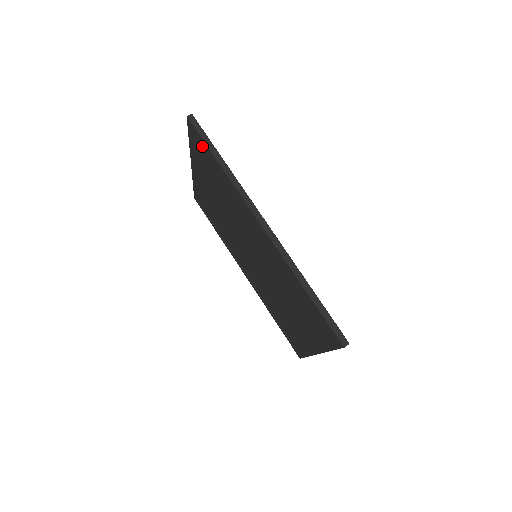
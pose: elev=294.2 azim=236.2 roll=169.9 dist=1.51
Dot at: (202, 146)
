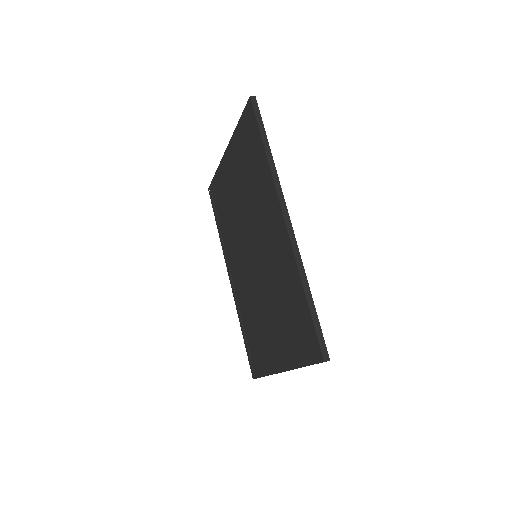
Dot at: (252, 129)
